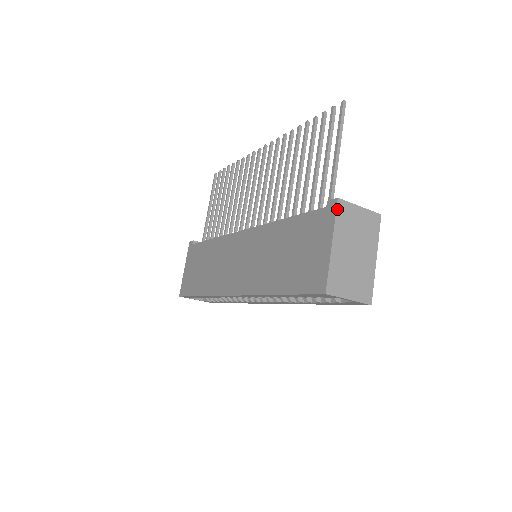
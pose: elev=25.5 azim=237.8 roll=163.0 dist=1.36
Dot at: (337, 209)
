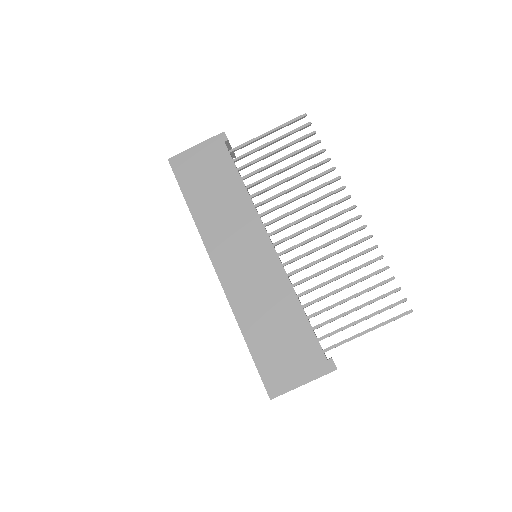
Dot at: occluded
